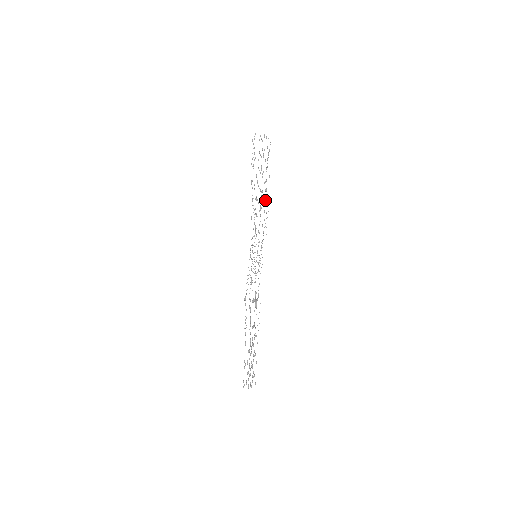
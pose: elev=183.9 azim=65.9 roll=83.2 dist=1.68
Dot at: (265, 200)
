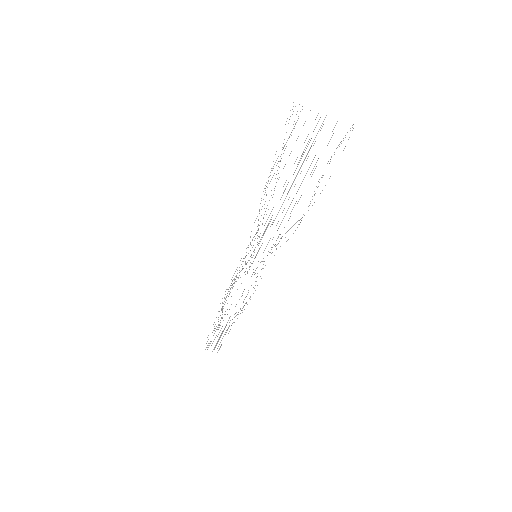
Dot at: occluded
